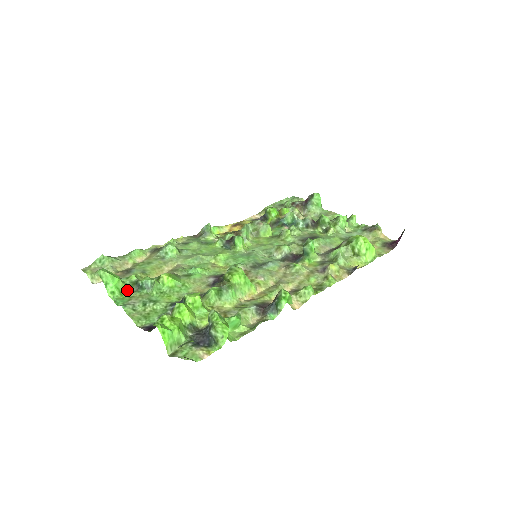
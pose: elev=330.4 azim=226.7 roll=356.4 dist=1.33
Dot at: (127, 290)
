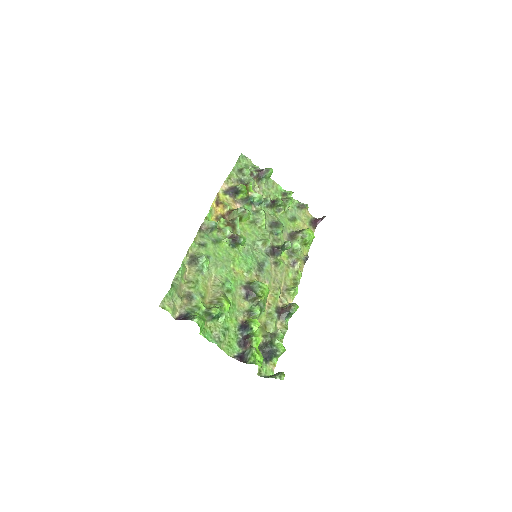
Dot at: occluded
